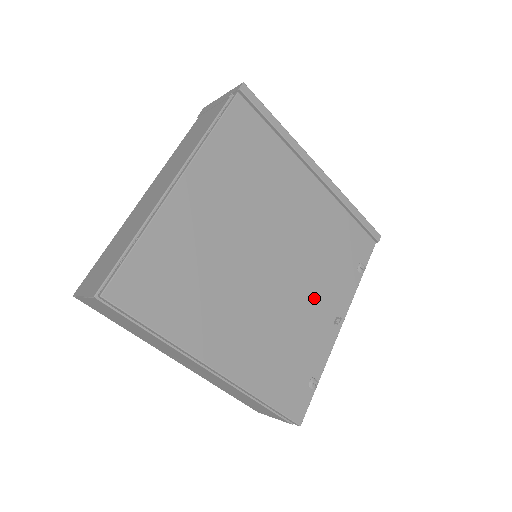
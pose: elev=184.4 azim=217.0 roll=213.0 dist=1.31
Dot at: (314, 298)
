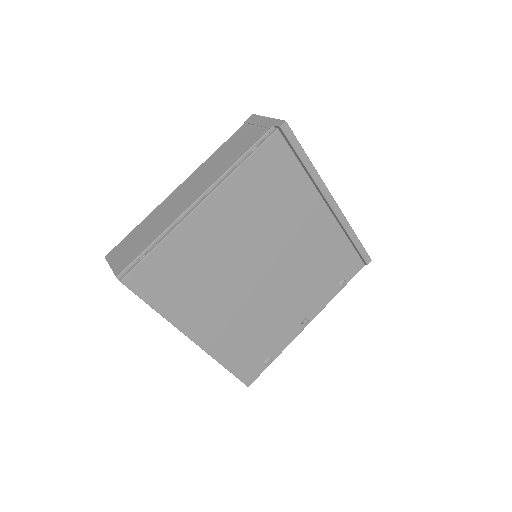
Dot at: (291, 302)
